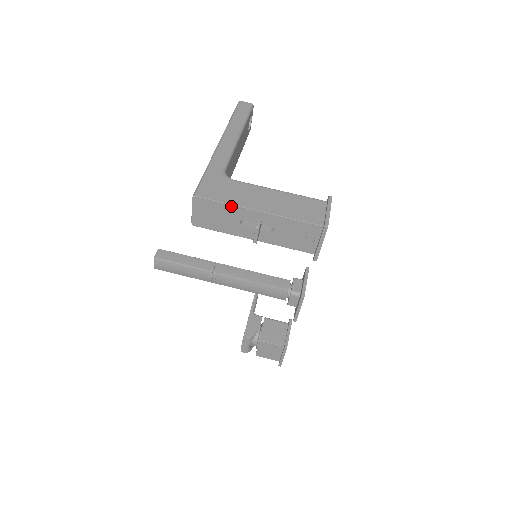
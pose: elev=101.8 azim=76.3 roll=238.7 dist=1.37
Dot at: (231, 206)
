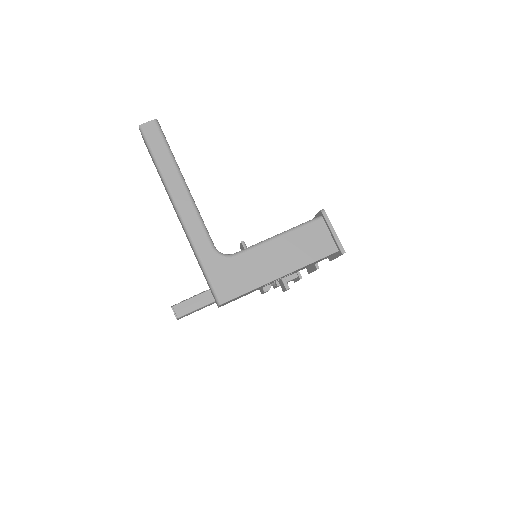
Dot at: occluded
